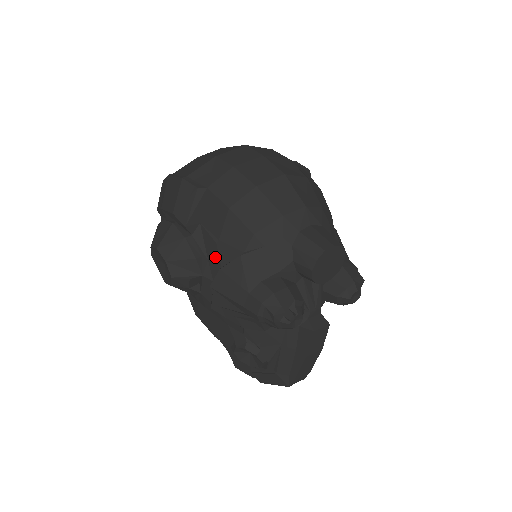
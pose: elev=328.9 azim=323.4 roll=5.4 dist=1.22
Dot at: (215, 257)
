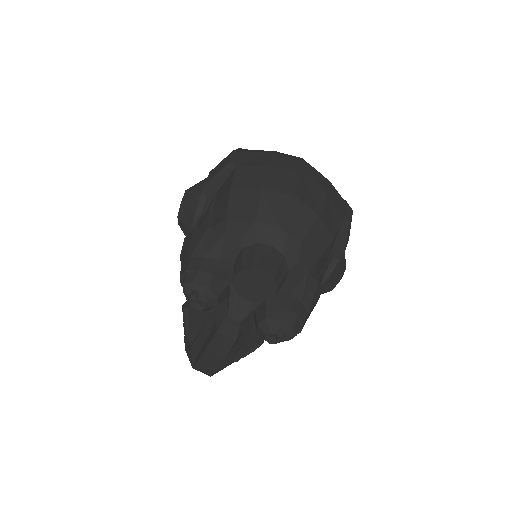
Dot at: (202, 220)
